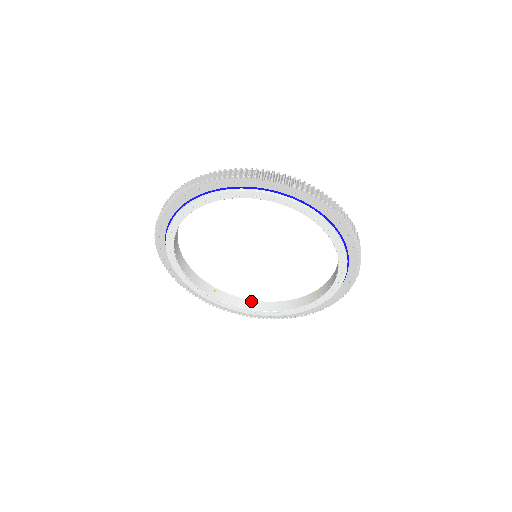
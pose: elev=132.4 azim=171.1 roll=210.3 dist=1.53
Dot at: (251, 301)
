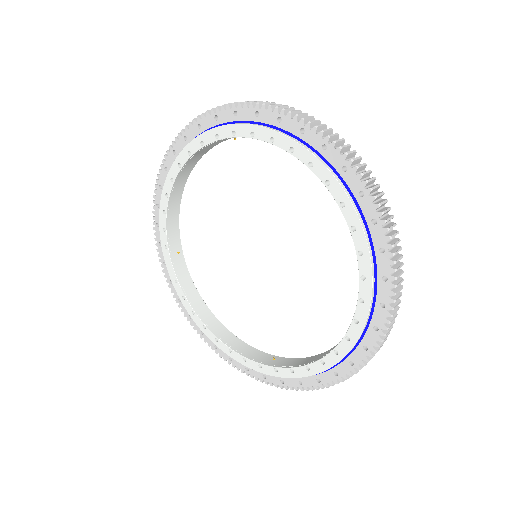
Dot at: (323, 353)
